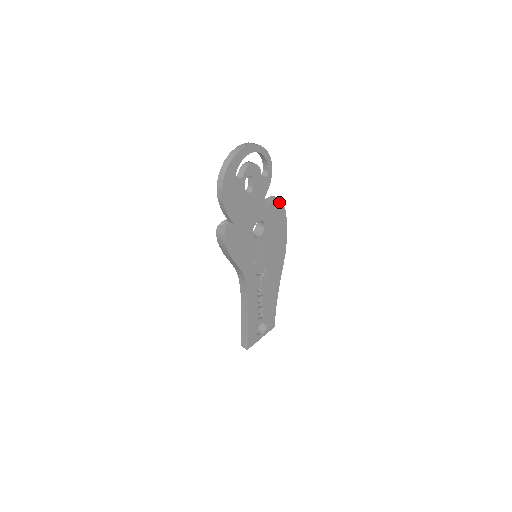
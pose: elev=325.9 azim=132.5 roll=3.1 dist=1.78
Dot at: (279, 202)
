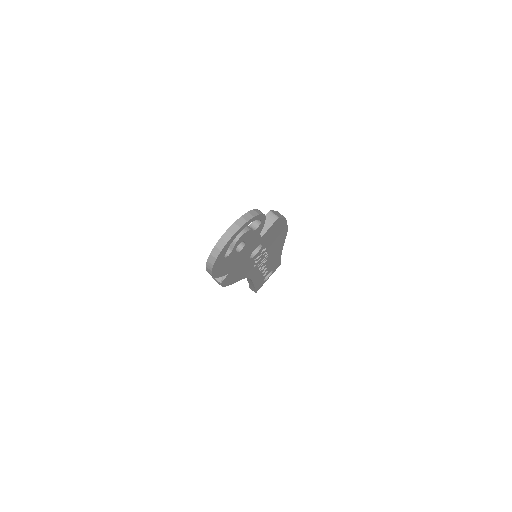
Dot at: (276, 221)
